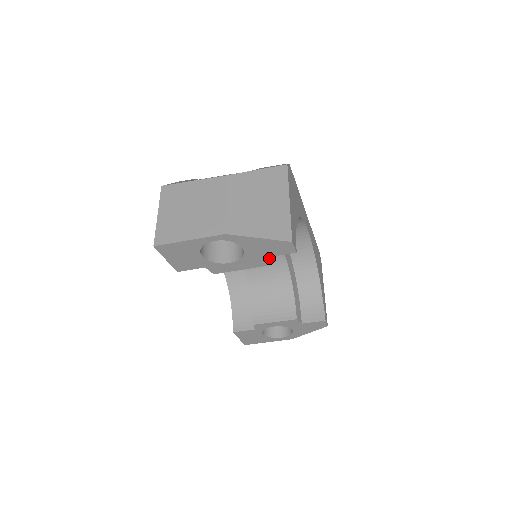
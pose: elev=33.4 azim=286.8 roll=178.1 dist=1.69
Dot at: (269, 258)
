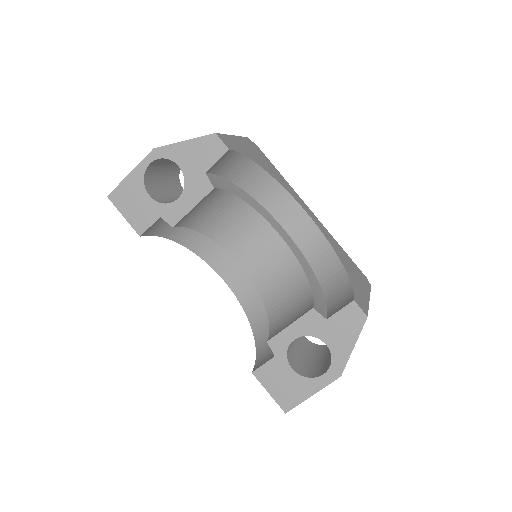
Dot at: (277, 262)
